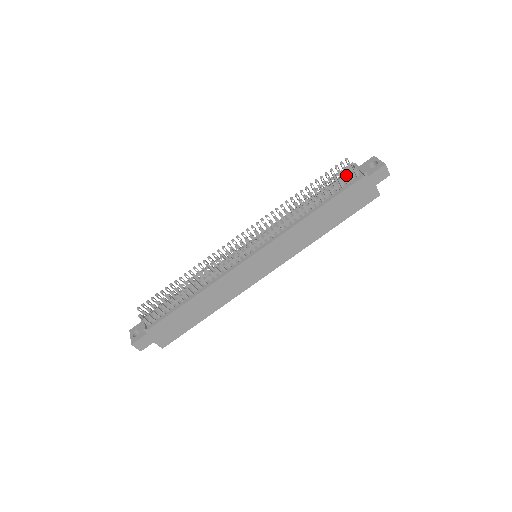
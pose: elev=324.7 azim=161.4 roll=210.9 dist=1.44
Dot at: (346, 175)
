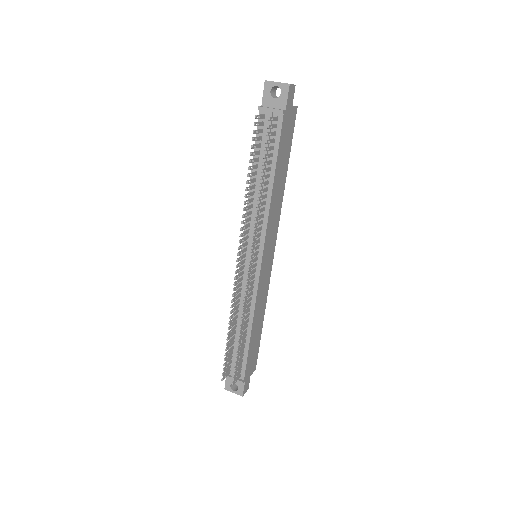
Dot at: (263, 126)
